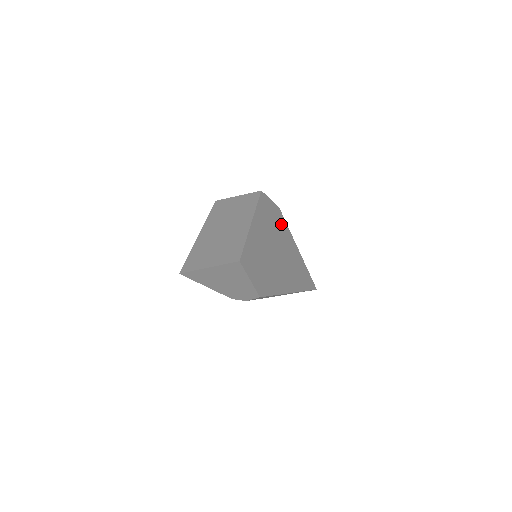
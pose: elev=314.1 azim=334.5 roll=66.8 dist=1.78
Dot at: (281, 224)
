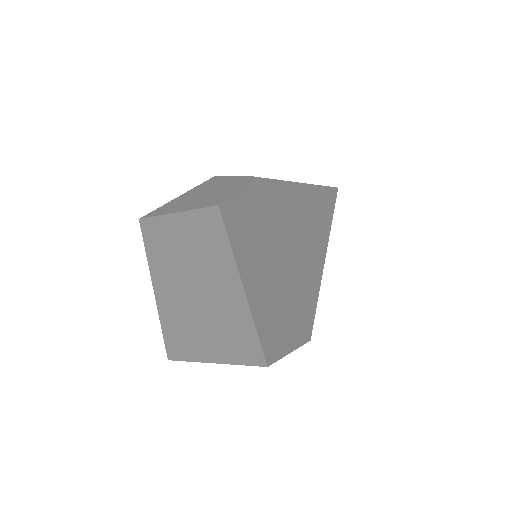
Dot at: (269, 194)
